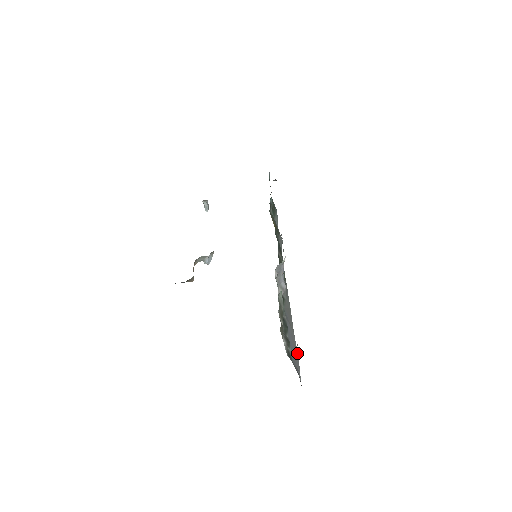
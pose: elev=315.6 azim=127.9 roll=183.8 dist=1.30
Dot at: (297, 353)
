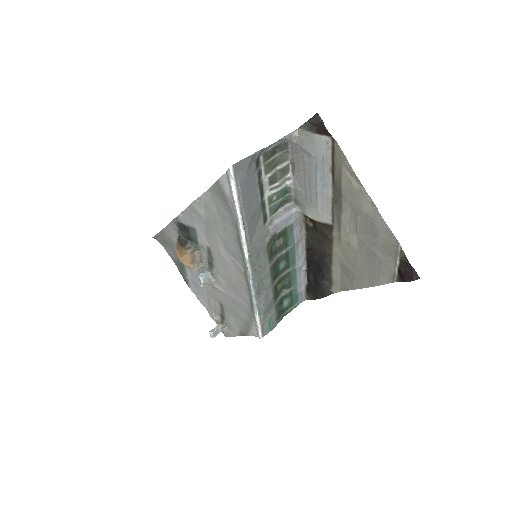
Dot at: (243, 201)
